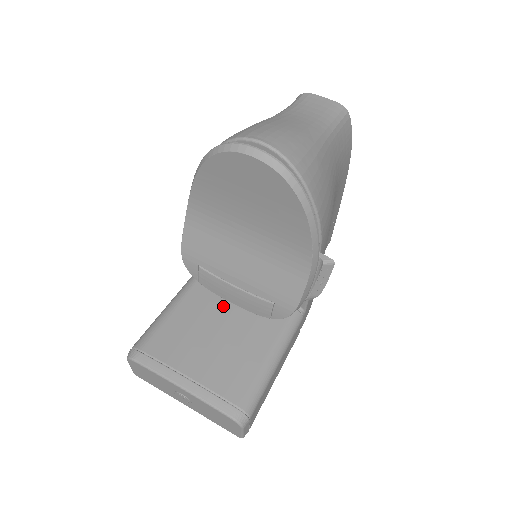
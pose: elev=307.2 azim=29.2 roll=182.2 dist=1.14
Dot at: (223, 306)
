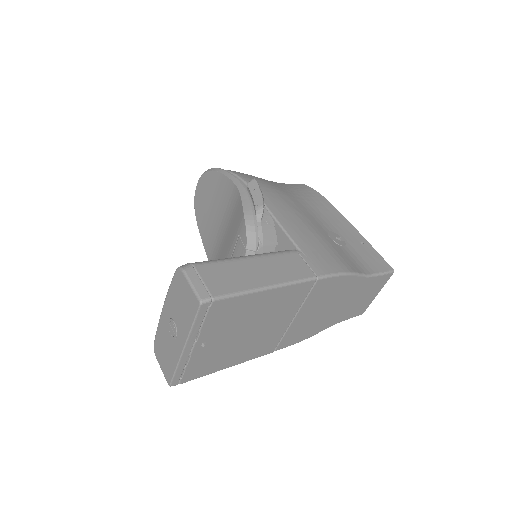
Dot at: occluded
